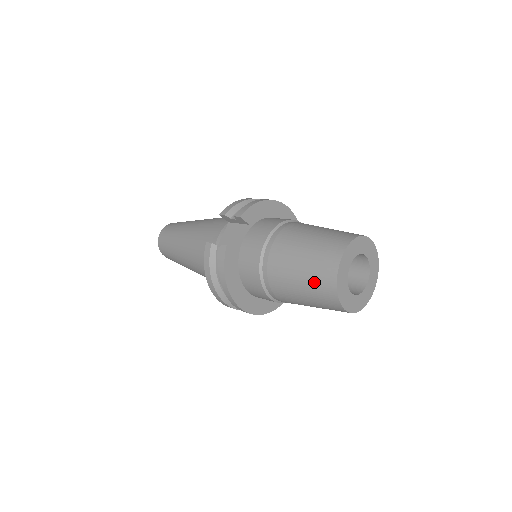
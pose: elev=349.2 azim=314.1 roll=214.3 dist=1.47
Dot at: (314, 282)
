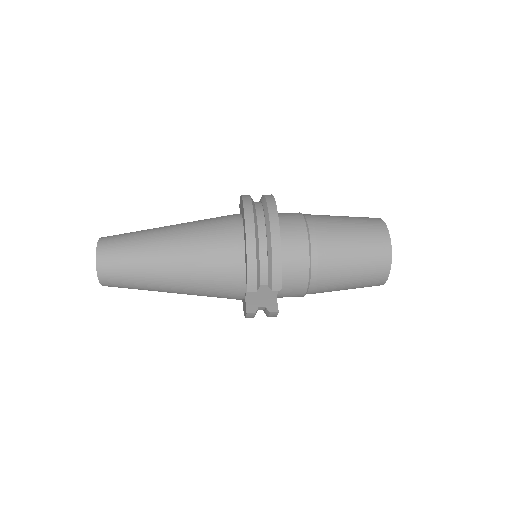
Dot at: occluded
